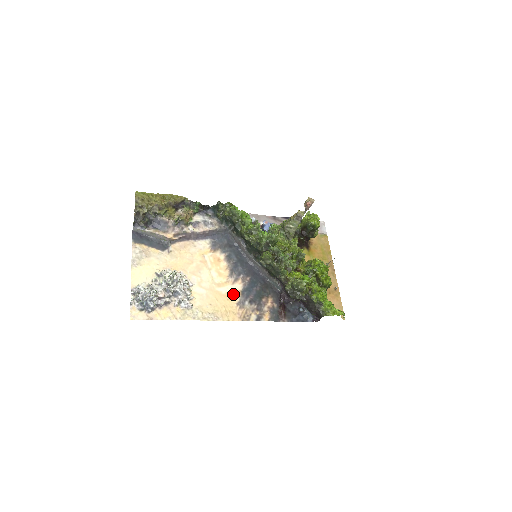
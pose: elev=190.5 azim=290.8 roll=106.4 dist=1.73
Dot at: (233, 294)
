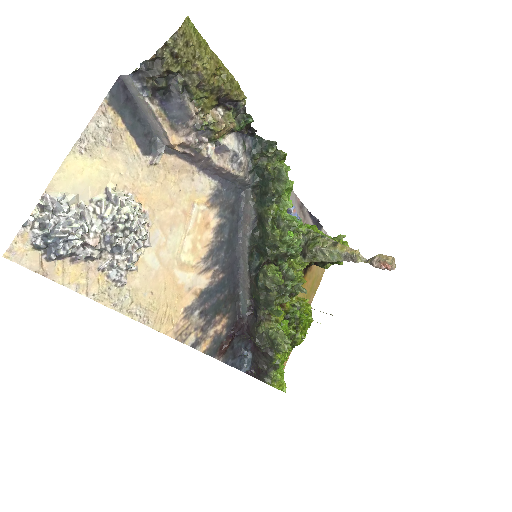
Dot at: (190, 290)
